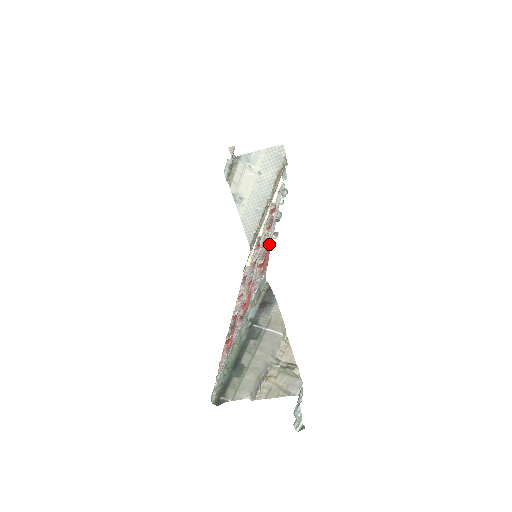
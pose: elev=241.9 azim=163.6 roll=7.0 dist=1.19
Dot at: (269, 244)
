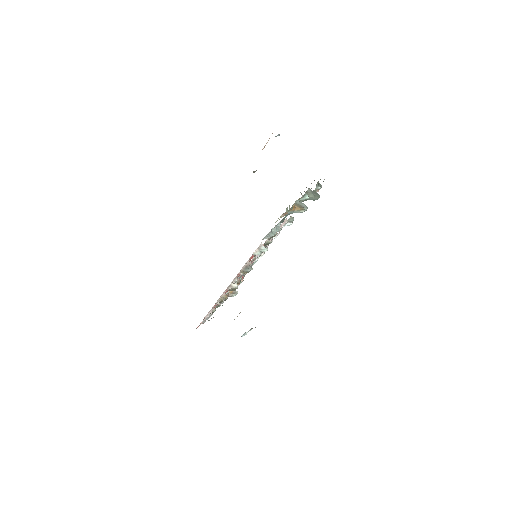
Dot at: occluded
